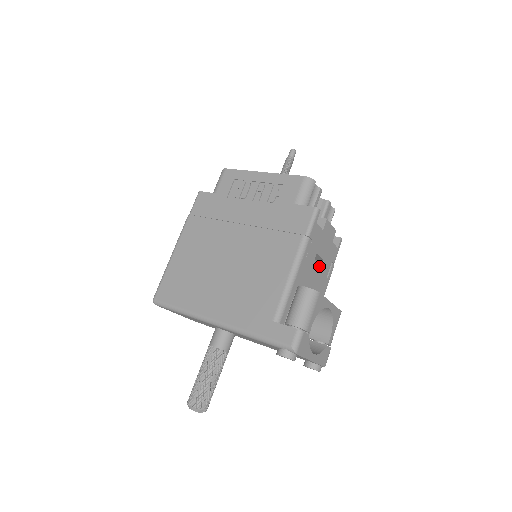
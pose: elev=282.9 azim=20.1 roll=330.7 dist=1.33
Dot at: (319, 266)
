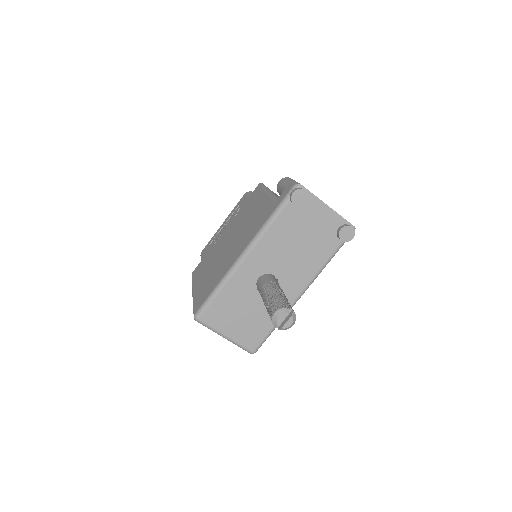
Dot at: occluded
